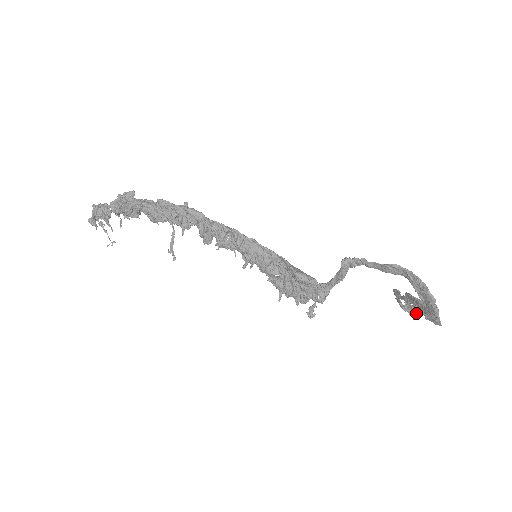
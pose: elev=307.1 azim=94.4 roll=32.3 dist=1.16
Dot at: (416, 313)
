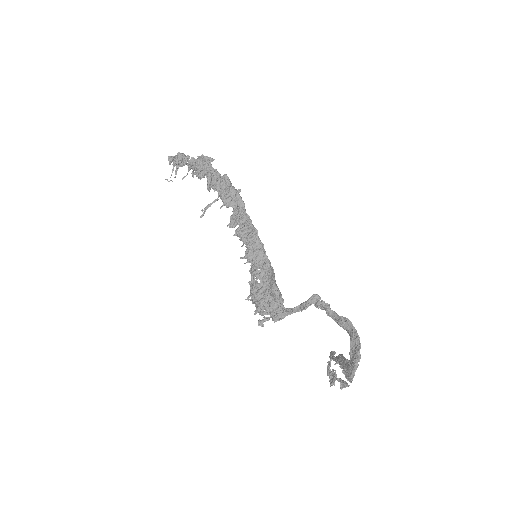
Dot at: occluded
